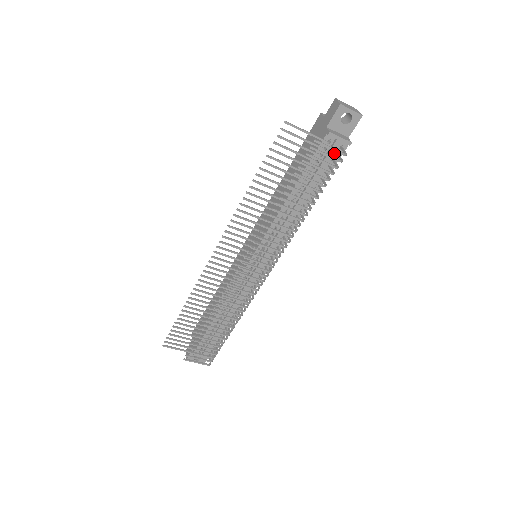
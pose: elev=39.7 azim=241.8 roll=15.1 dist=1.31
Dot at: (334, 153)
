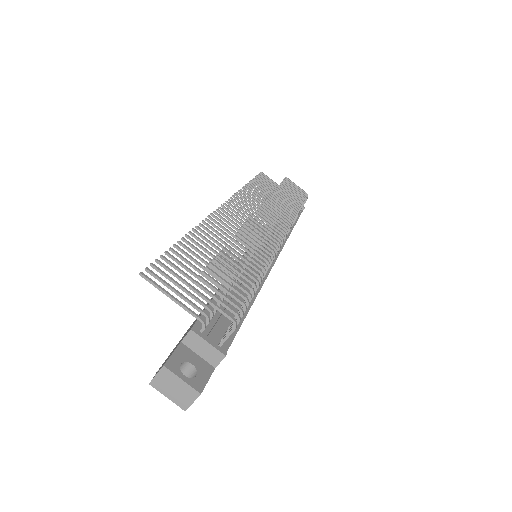
Dot at: occluded
